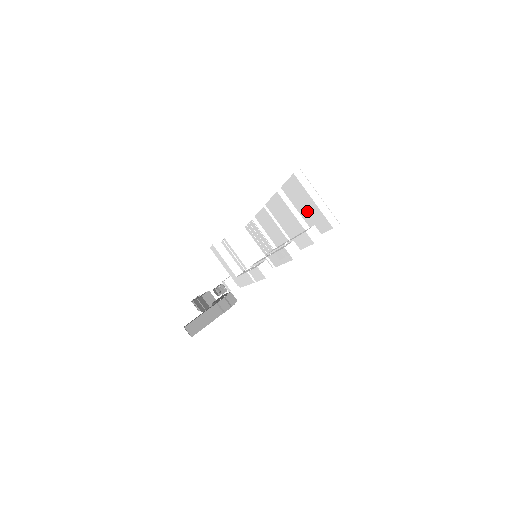
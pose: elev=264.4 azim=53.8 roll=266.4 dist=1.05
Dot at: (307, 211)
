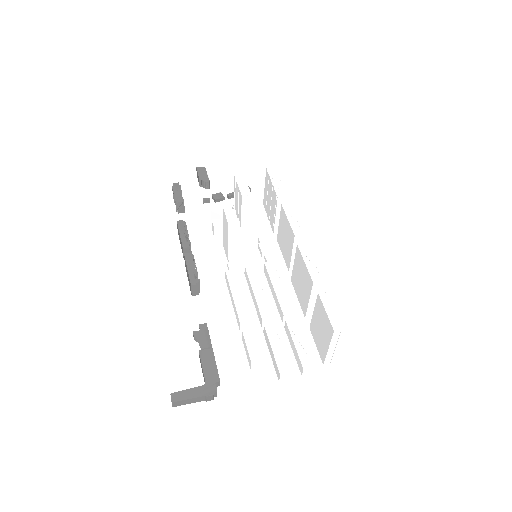
Dot at: (319, 329)
